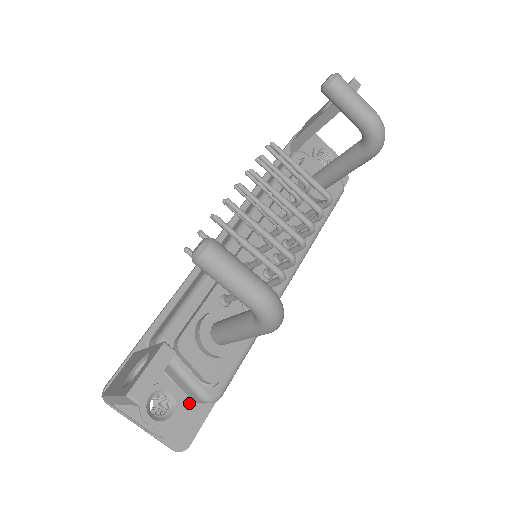
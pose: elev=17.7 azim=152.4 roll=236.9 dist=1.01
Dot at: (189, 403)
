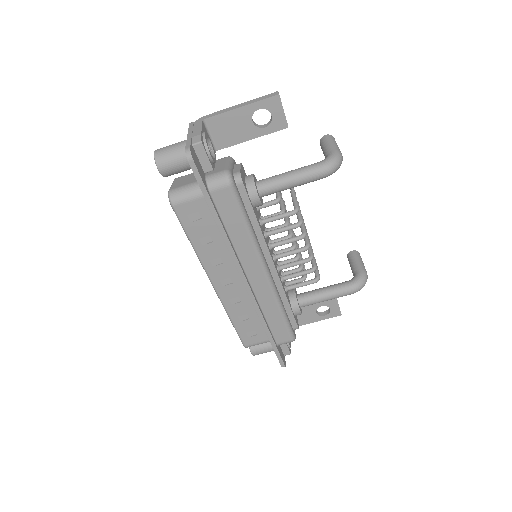
Dot at: (213, 168)
